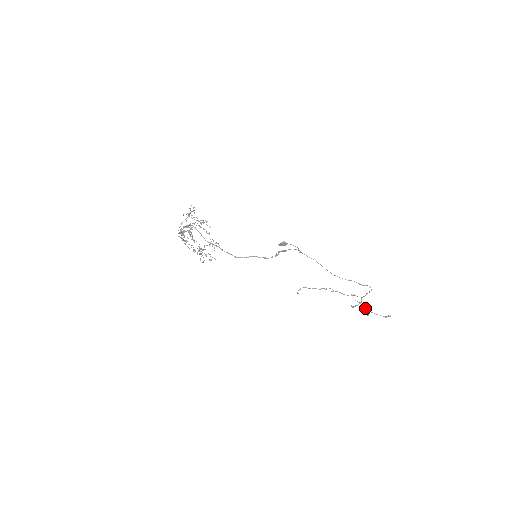
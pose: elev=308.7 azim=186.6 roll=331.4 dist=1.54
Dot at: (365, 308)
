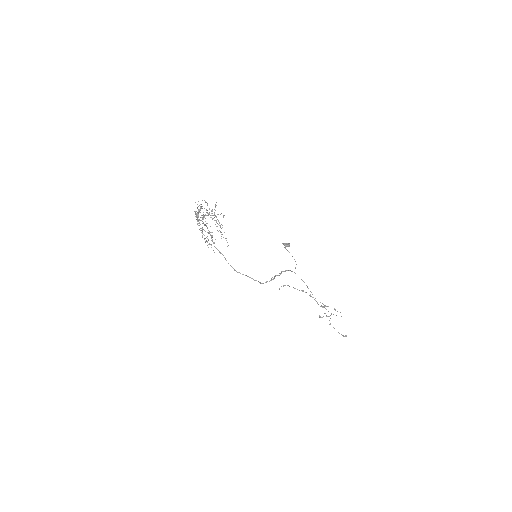
Dot at: occluded
